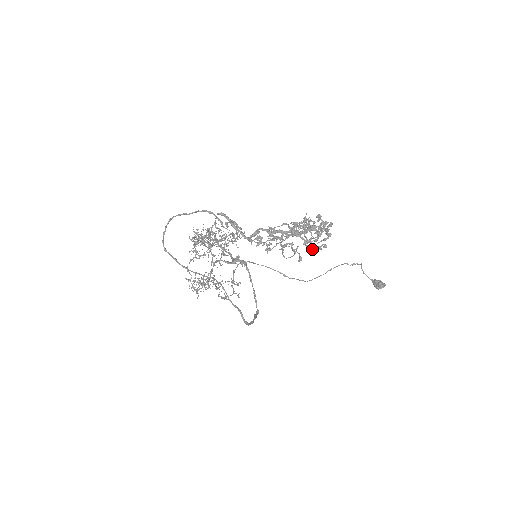
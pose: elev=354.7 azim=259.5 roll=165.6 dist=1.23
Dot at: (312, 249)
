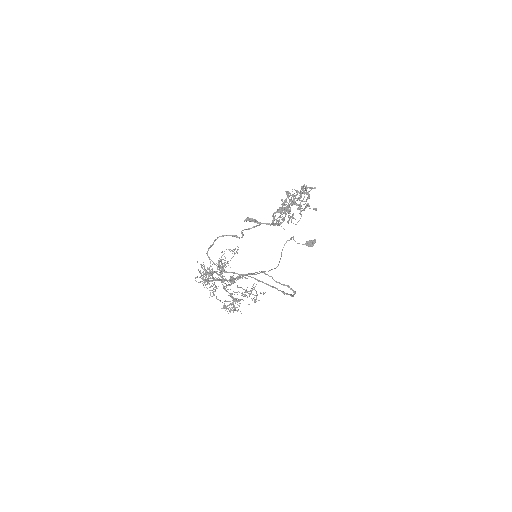
Dot at: (304, 210)
